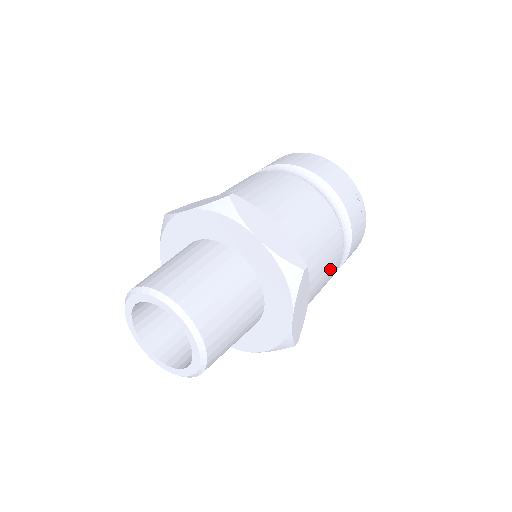
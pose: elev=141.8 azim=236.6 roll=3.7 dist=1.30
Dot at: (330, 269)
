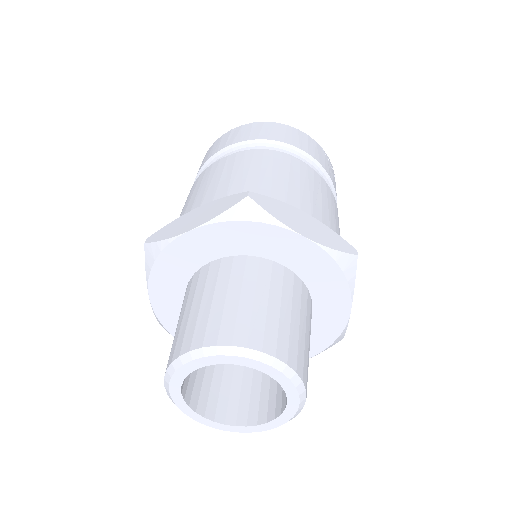
Dot at: occluded
